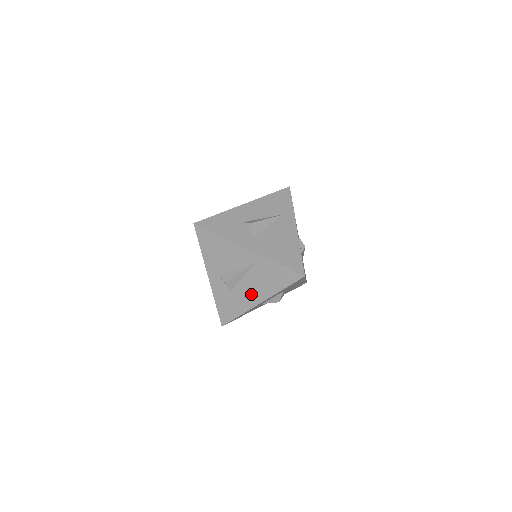
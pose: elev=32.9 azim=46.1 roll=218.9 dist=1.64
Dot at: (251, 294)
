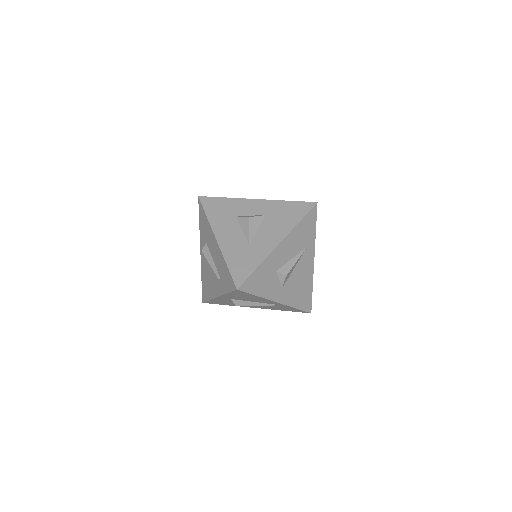
Dot at: (252, 306)
